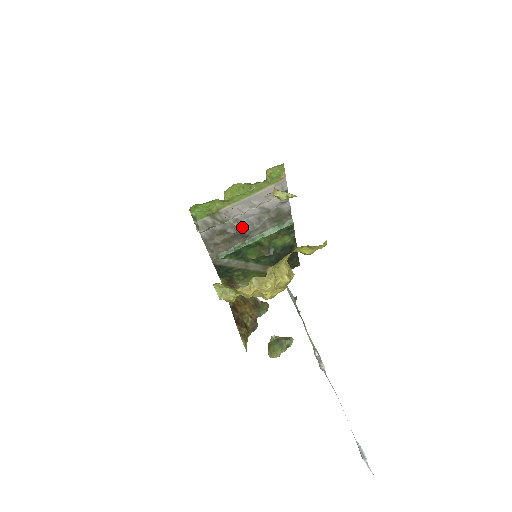
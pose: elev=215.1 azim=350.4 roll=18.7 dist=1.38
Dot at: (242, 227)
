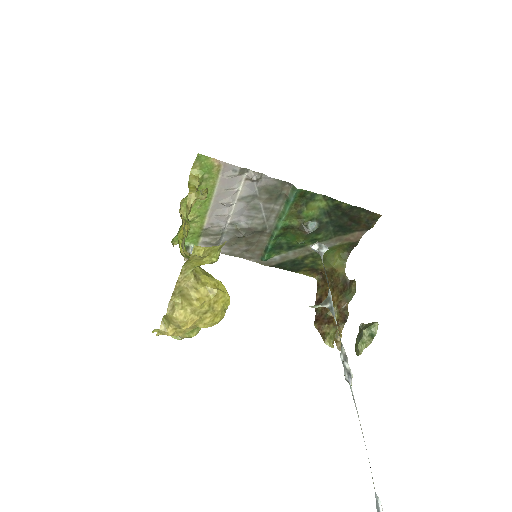
Dot at: (246, 226)
